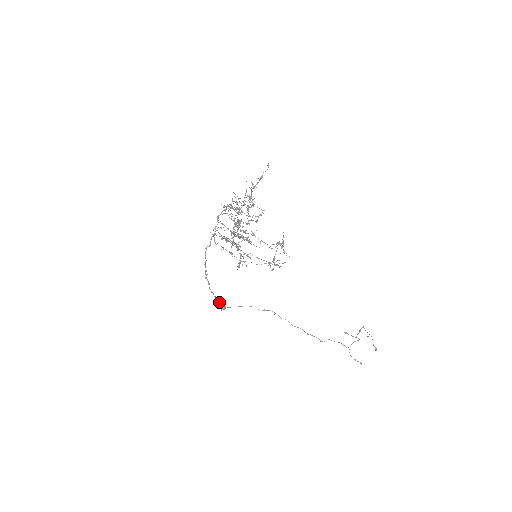
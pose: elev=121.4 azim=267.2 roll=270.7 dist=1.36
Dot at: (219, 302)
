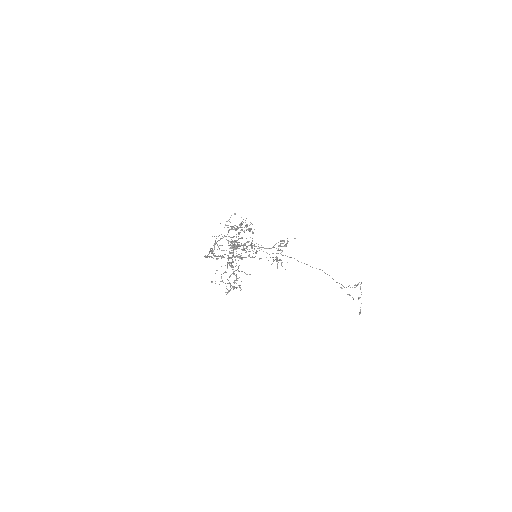
Dot at: occluded
